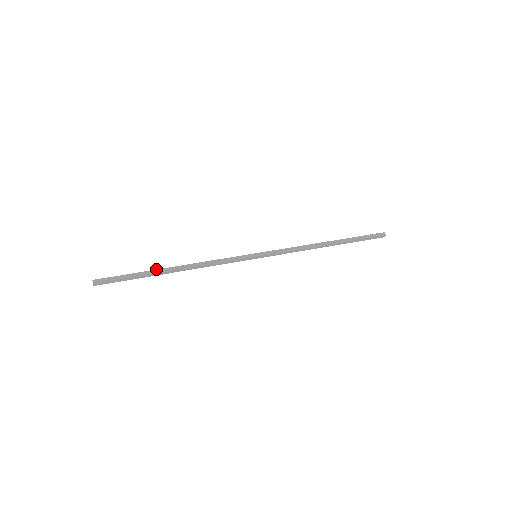
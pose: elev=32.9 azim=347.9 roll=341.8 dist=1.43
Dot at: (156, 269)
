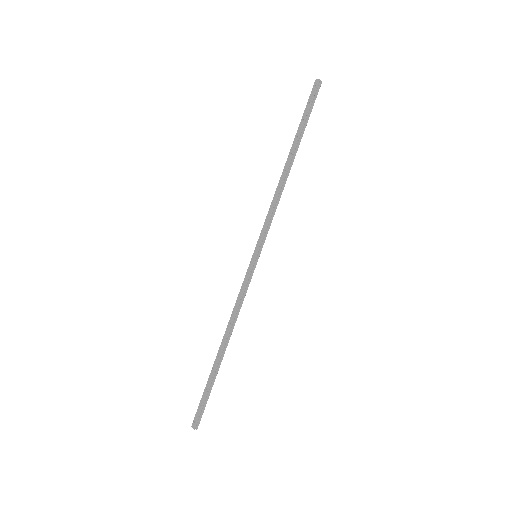
Dot at: (216, 368)
